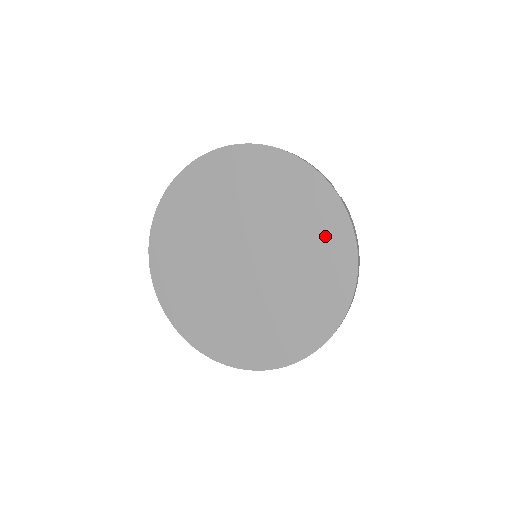
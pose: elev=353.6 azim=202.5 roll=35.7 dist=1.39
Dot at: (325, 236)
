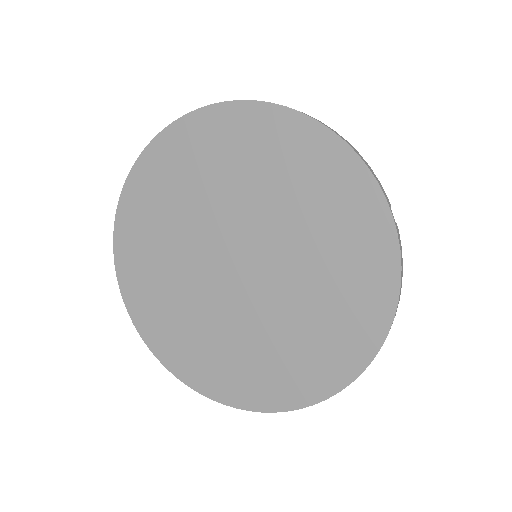
Dot at: (358, 271)
